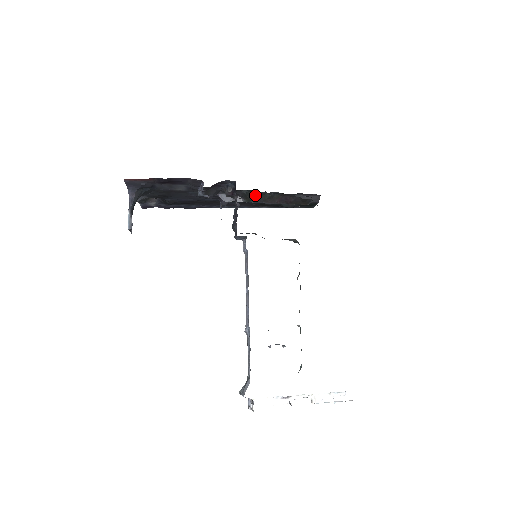
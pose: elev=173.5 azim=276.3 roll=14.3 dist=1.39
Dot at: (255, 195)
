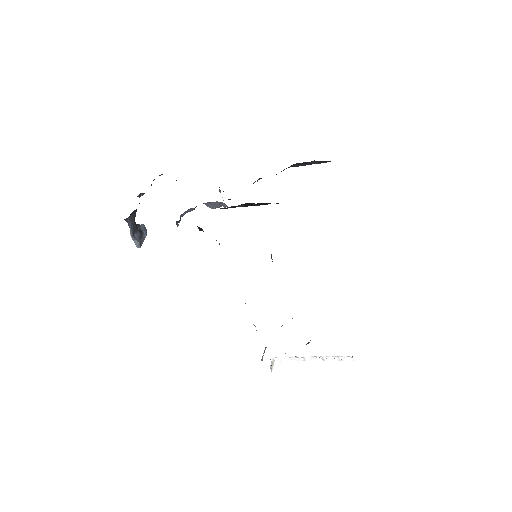
Dot at: (238, 205)
